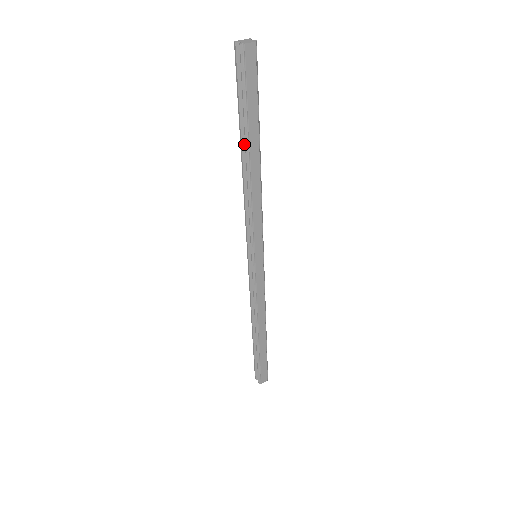
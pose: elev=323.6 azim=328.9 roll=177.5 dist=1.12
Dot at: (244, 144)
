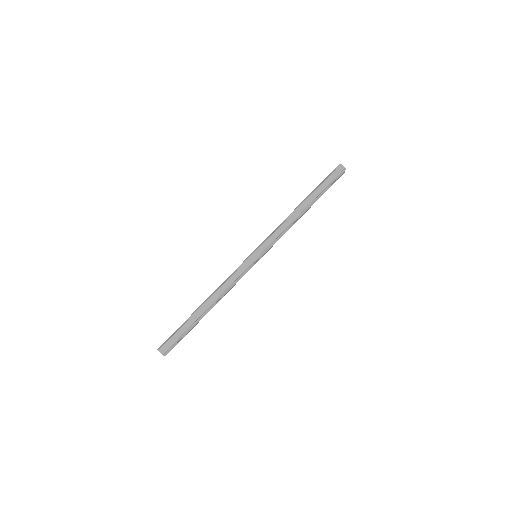
Dot at: occluded
